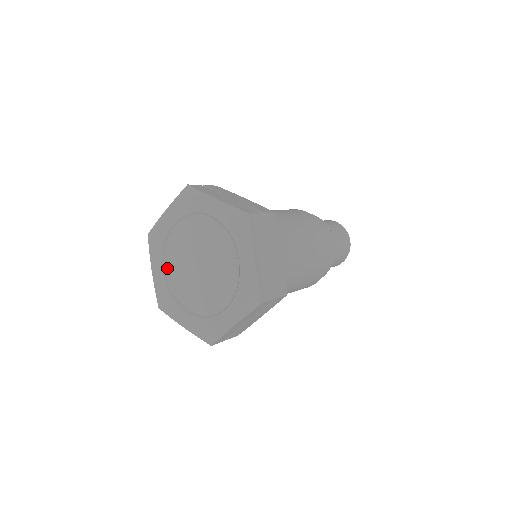
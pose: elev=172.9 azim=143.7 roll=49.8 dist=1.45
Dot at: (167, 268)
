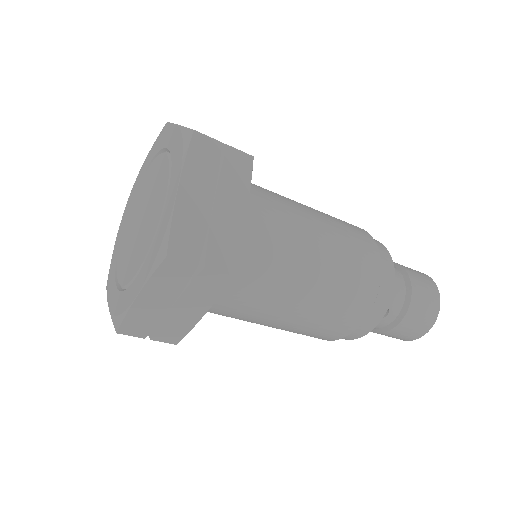
Dot at: (119, 275)
